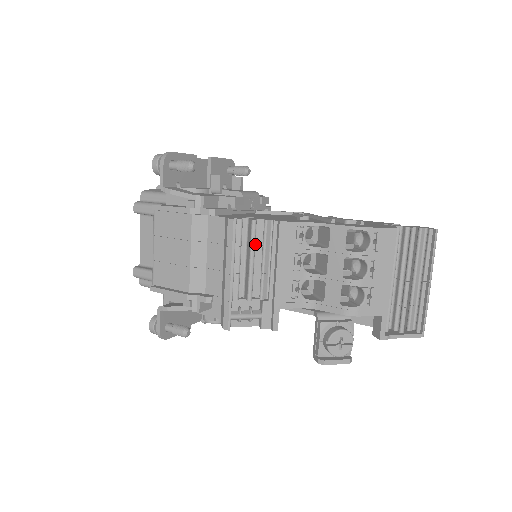
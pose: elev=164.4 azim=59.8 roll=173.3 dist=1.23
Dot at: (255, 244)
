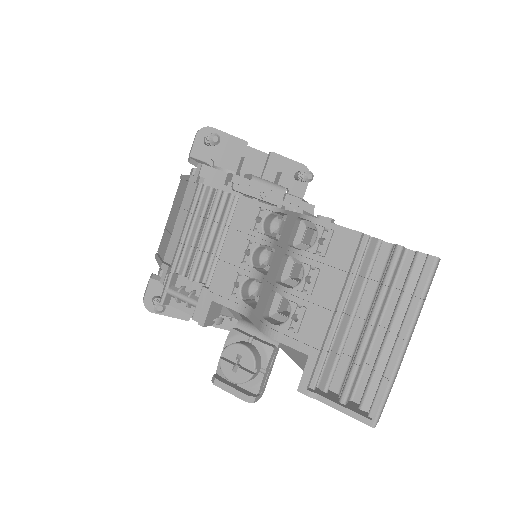
Dot at: (224, 223)
